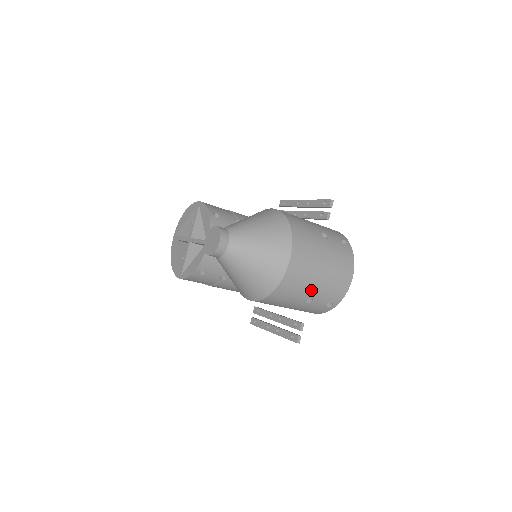
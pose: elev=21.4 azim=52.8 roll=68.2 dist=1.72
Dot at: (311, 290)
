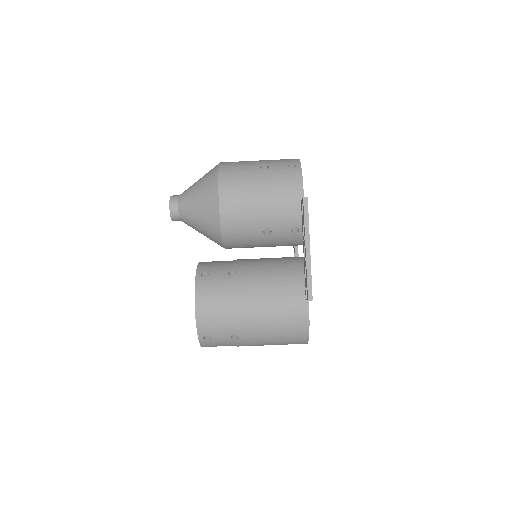
Dot at: (257, 163)
